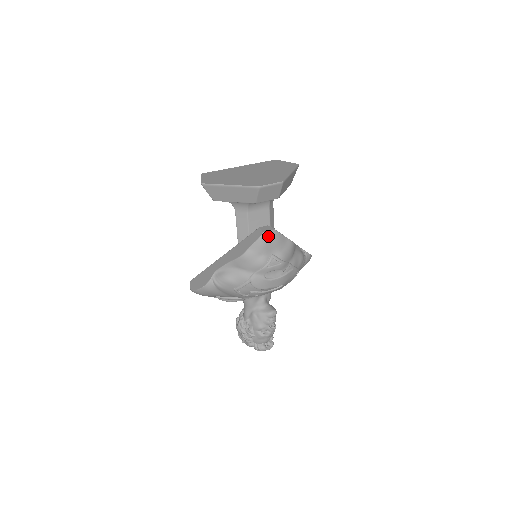
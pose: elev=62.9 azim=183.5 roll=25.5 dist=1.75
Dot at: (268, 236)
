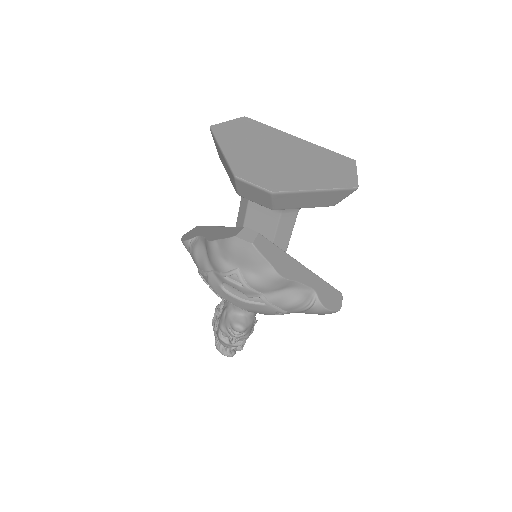
Dot at: (240, 244)
